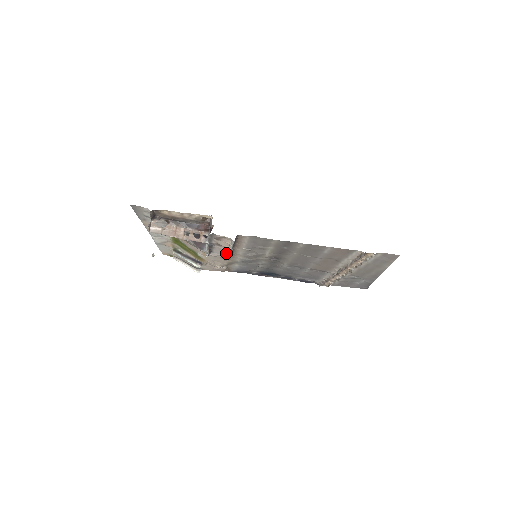
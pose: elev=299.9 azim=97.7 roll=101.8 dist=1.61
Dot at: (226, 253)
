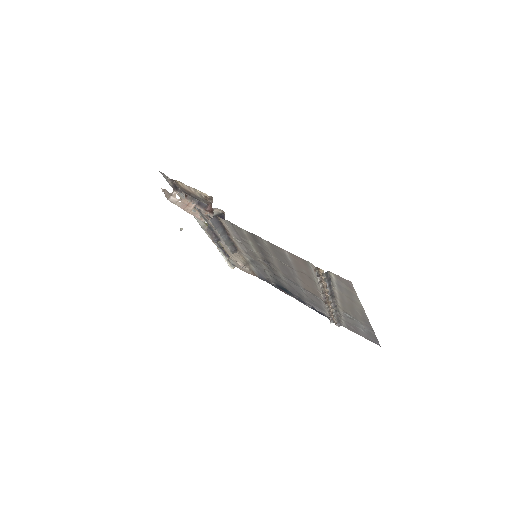
Dot at: occluded
